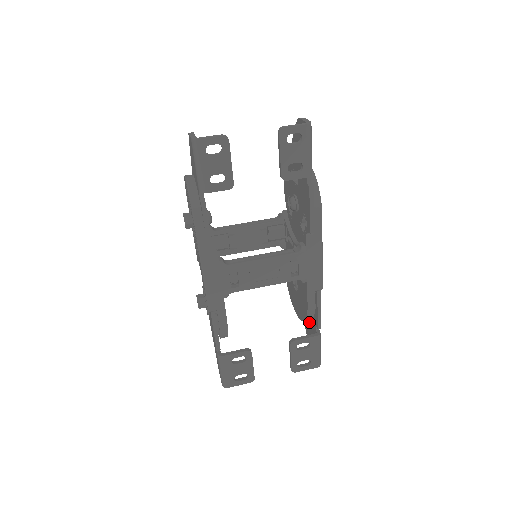
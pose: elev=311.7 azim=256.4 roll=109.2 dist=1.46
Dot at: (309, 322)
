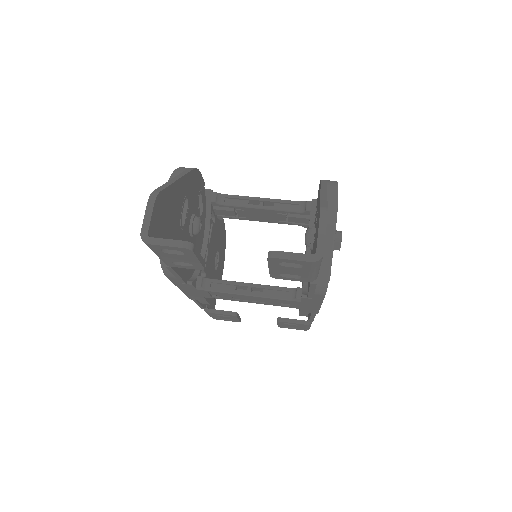
Dot at: occluded
